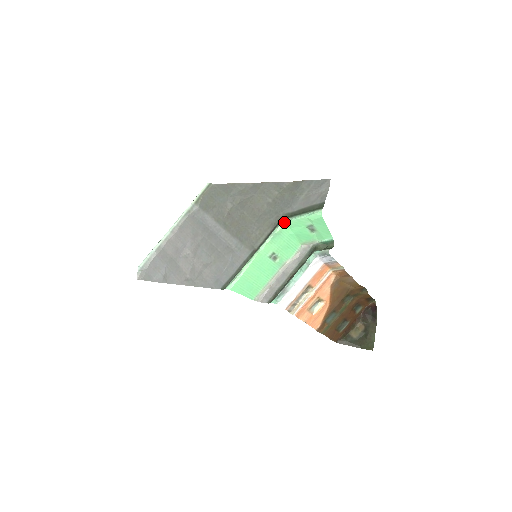
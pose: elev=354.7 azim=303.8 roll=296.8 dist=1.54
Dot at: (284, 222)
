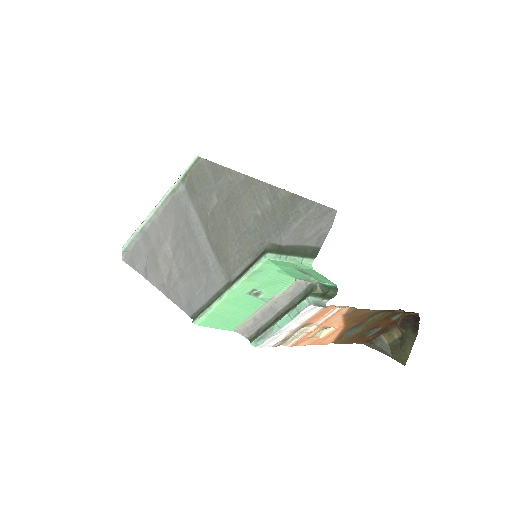
Dot at: (265, 259)
